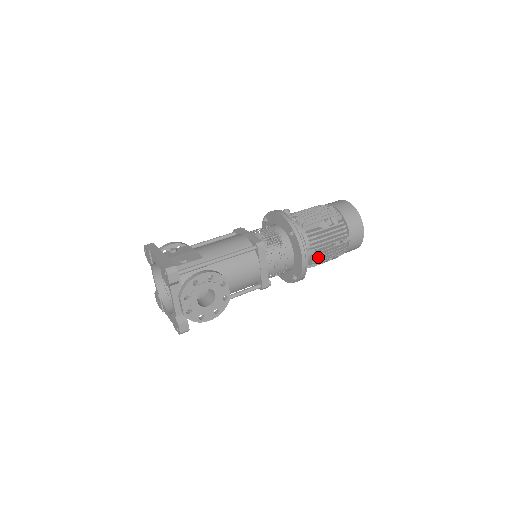
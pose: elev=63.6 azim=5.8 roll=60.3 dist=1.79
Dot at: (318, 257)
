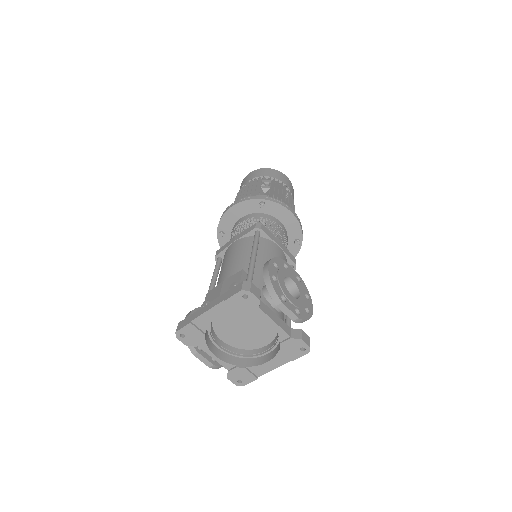
Dot at: occluded
